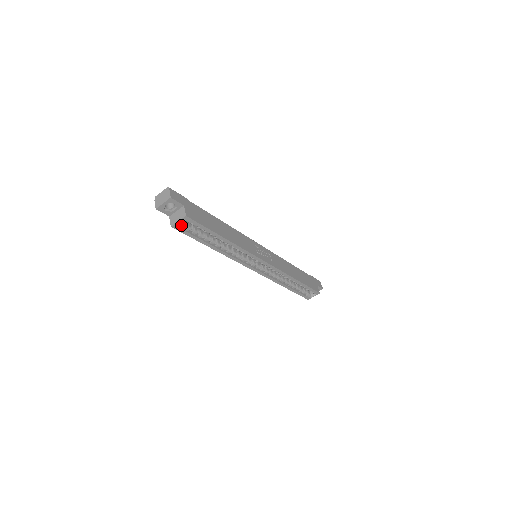
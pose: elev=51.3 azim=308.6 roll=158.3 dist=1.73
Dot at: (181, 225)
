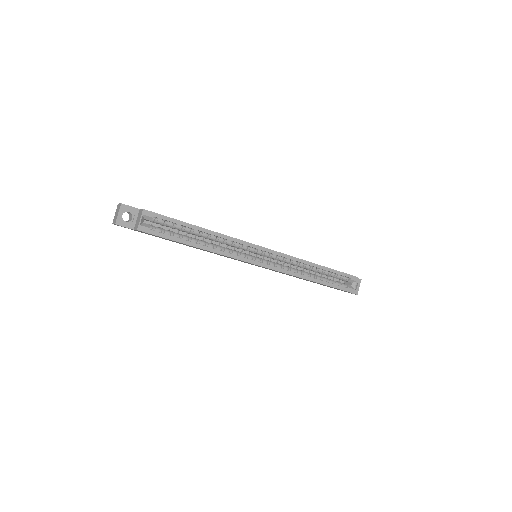
Dot at: (146, 226)
